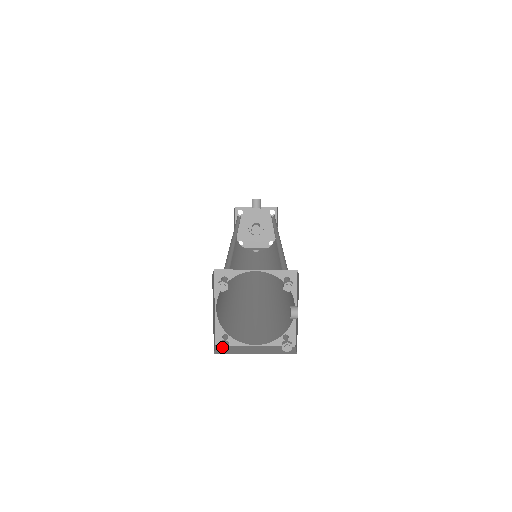
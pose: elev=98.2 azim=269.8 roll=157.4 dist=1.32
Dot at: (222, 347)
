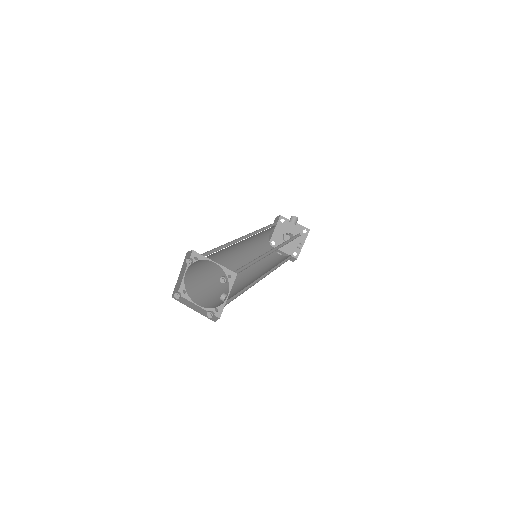
Dot at: (176, 295)
